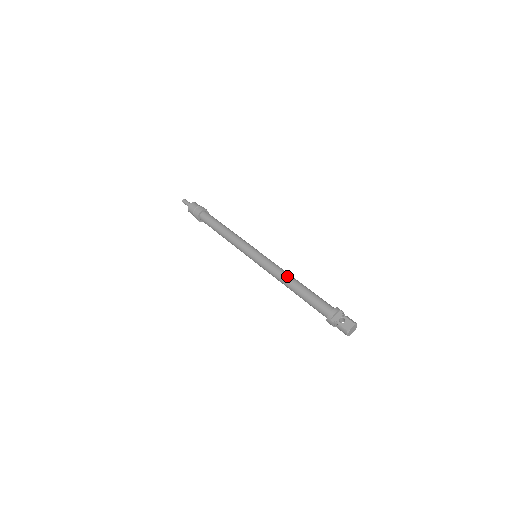
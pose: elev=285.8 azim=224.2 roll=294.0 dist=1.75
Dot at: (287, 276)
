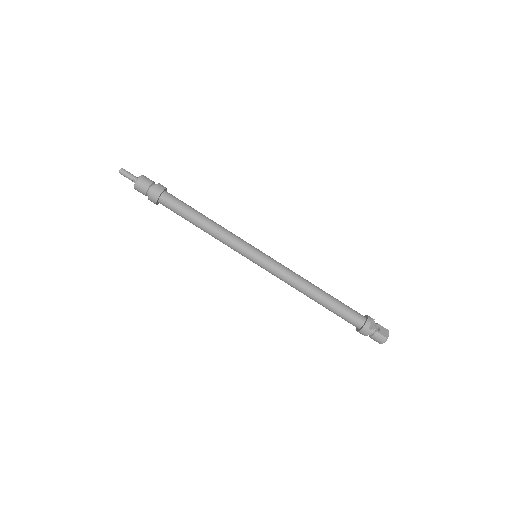
Dot at: (307, 281)
